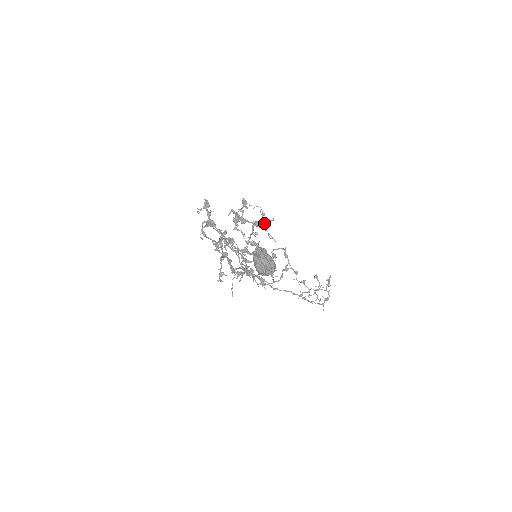
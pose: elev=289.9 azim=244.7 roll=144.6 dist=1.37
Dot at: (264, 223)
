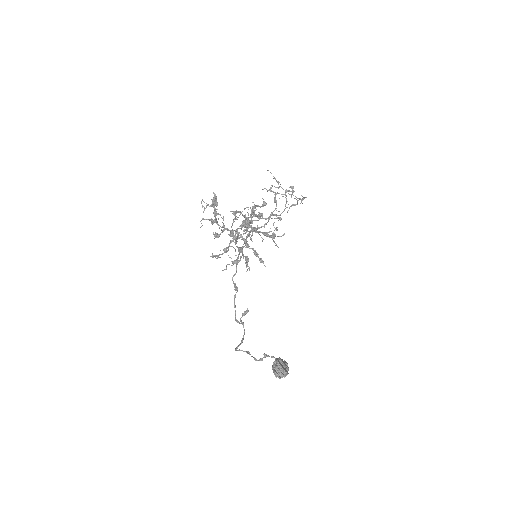
Dot at: (274, 238)
